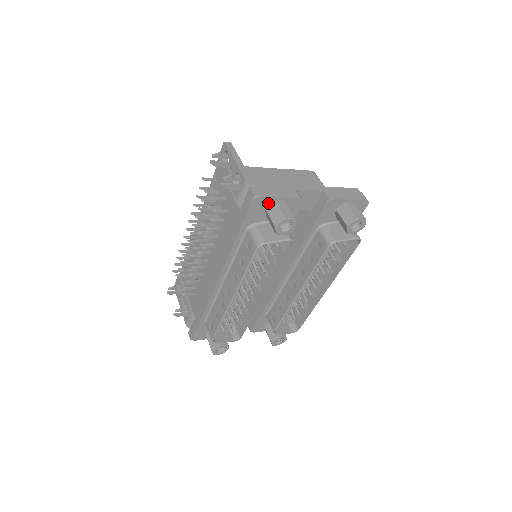
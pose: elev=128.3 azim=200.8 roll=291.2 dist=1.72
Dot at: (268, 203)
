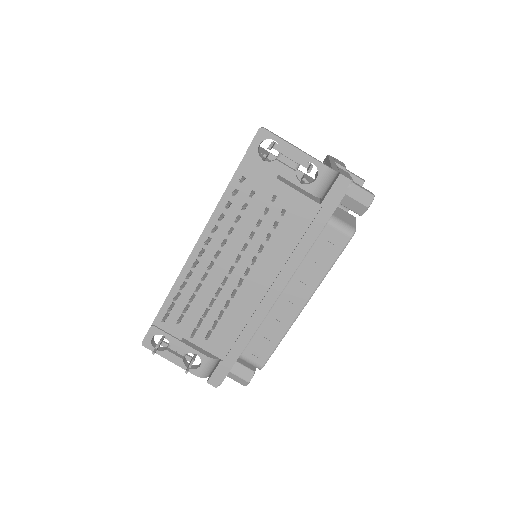
Dot at: occluded
